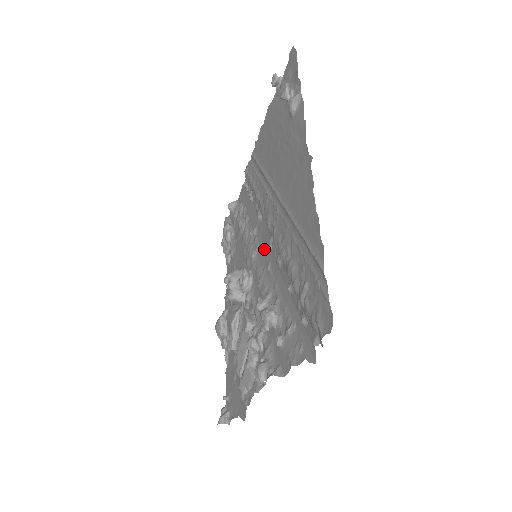
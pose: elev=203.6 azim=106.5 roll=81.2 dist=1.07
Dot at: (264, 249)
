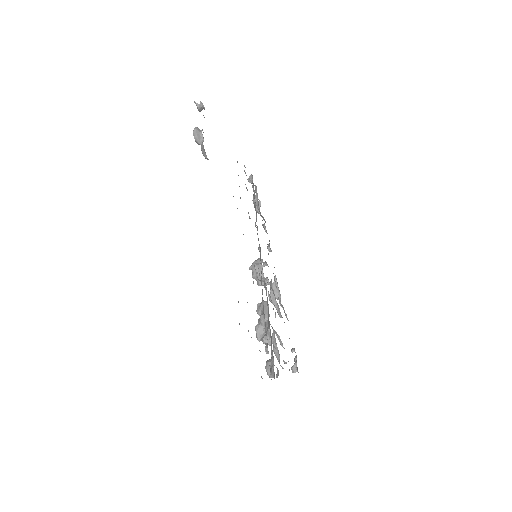
Dot at: occluded
